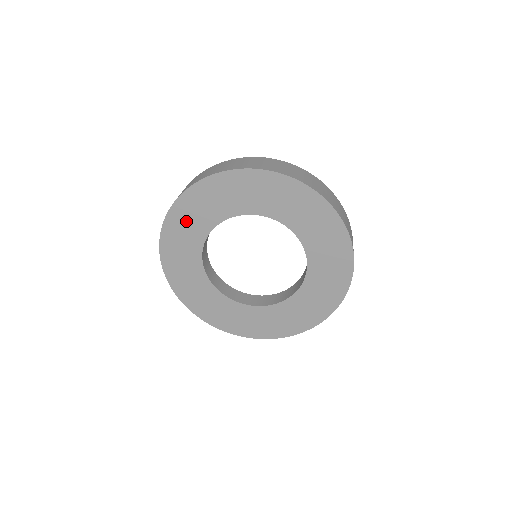
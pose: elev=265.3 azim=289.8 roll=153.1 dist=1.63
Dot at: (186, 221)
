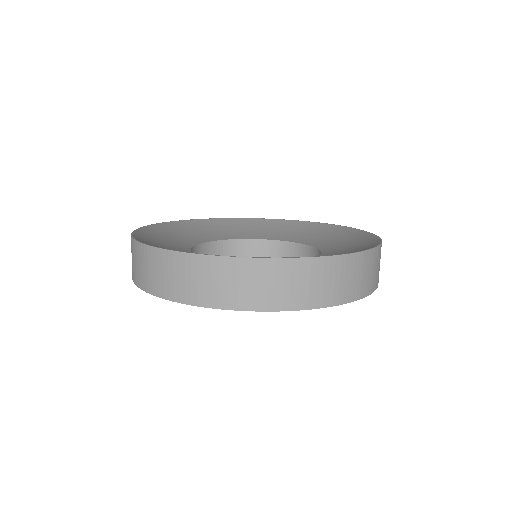
Dot at: occluded
